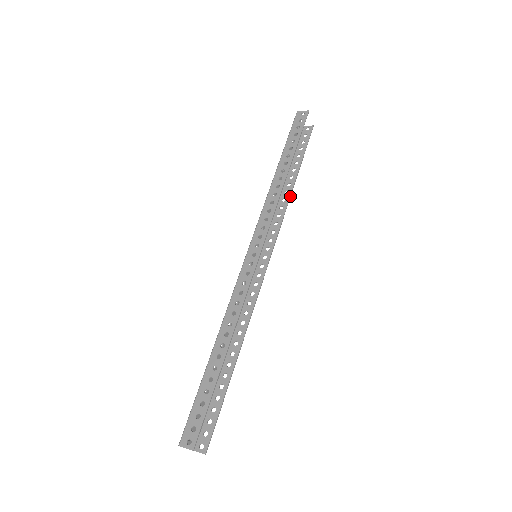
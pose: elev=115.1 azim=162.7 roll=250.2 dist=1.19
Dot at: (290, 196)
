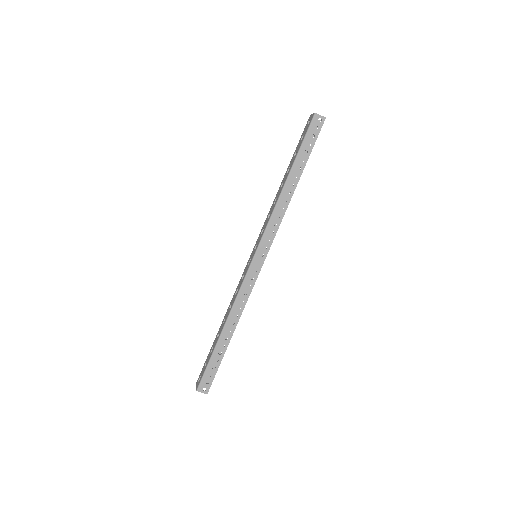
Dot at: occluded
